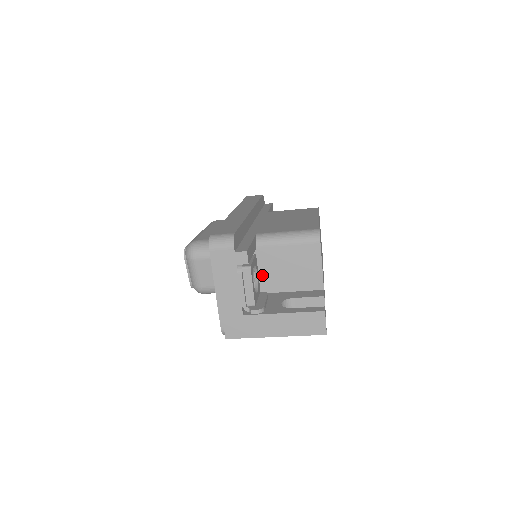
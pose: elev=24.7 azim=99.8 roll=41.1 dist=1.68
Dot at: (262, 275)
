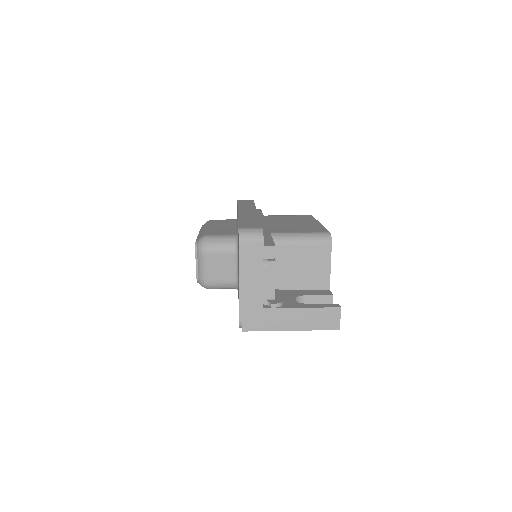
Dot at: occluded
